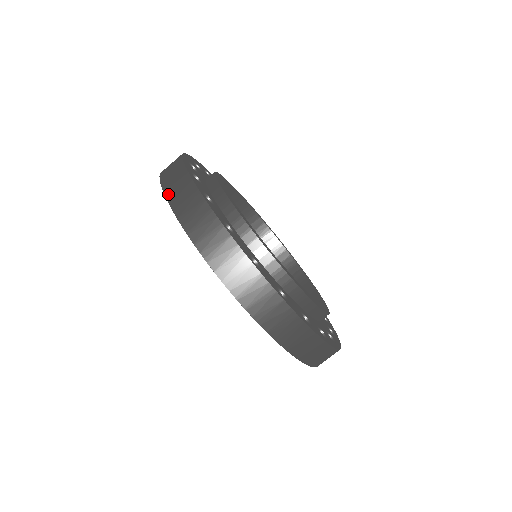
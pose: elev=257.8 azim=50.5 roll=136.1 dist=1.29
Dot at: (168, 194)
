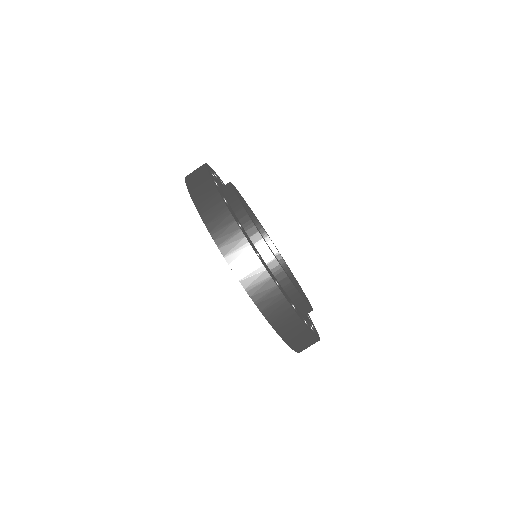
Dot at: (187, 179)
